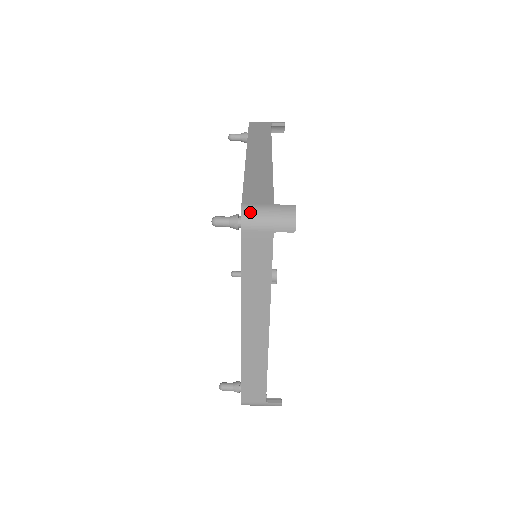
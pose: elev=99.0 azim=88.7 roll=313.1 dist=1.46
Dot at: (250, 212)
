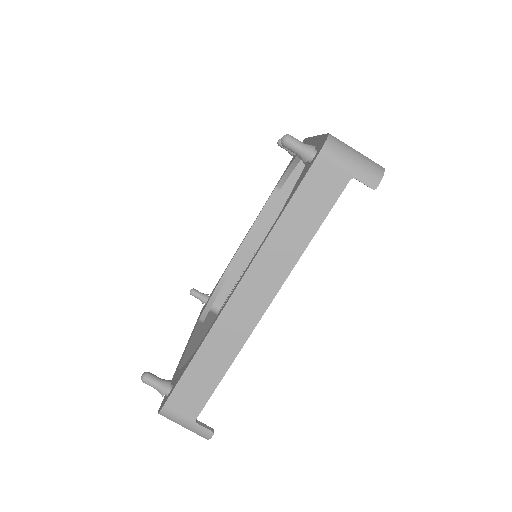
Dot at: (167, 417)
